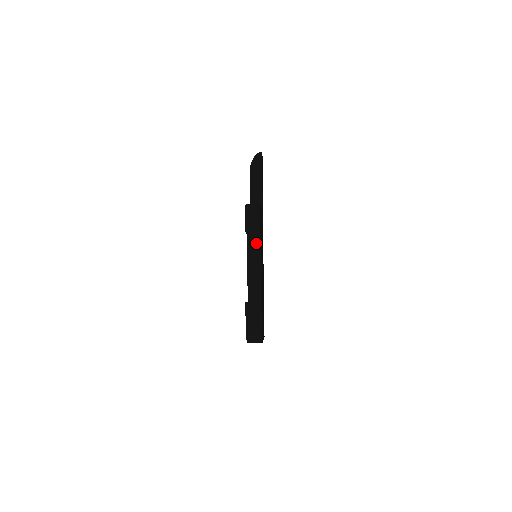
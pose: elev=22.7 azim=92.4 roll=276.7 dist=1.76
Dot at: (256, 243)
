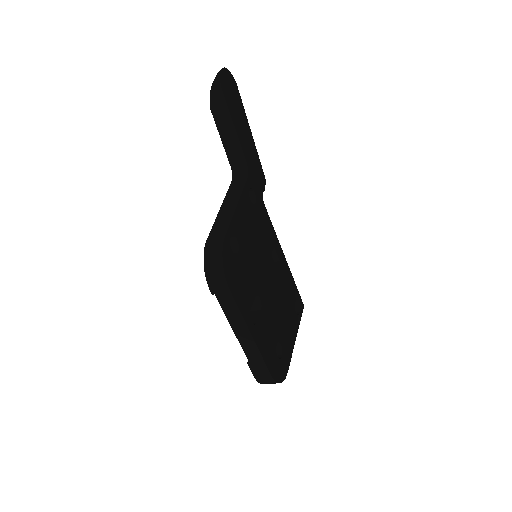
Dot at: (232, 307)
